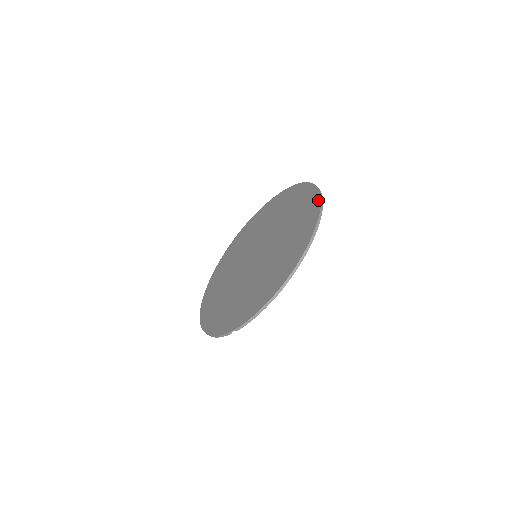
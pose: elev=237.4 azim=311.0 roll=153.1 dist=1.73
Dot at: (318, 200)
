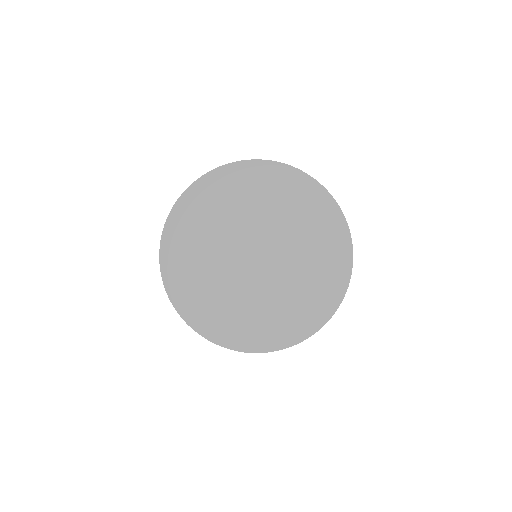
Dot at: (342, 218)
